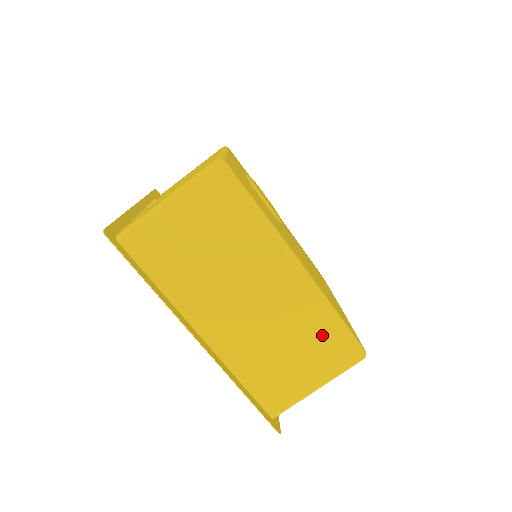
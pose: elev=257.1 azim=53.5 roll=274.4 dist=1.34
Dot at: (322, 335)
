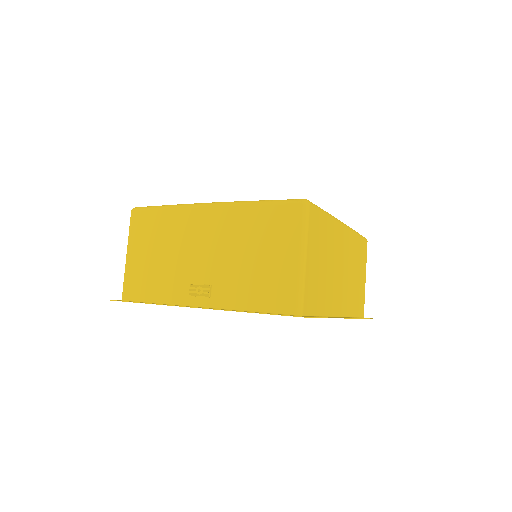
Dot at: (359, 249)
